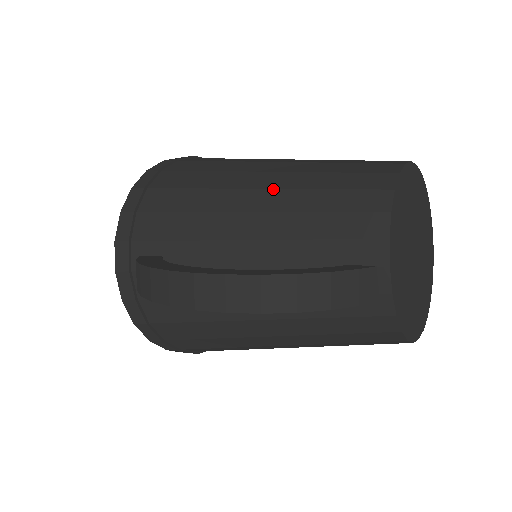
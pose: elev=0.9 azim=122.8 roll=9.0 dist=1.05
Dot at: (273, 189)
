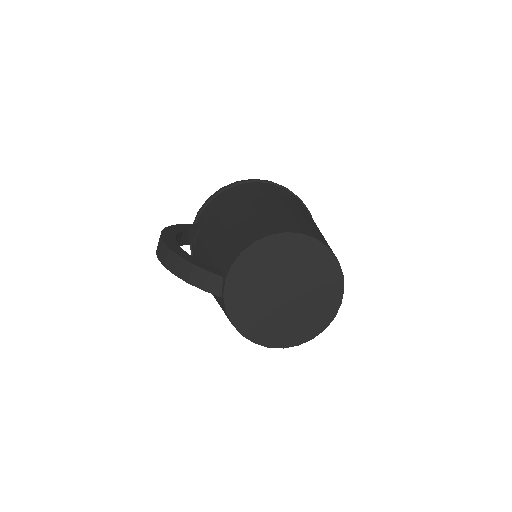
Dot at: (238, 216)
